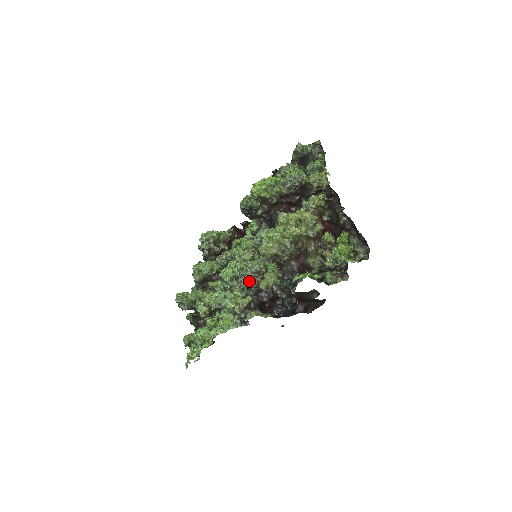
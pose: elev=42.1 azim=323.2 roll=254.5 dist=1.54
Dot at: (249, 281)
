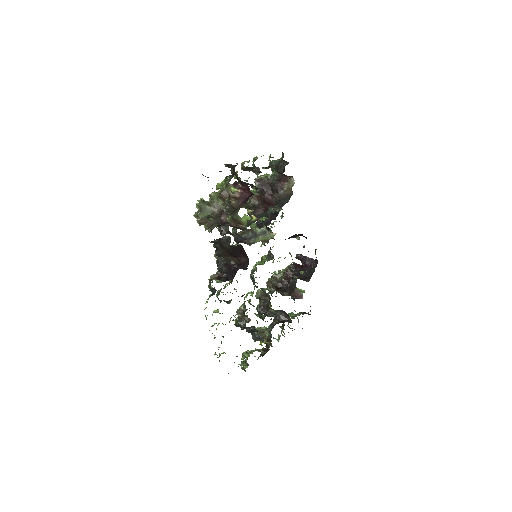
Dot at: occluded
